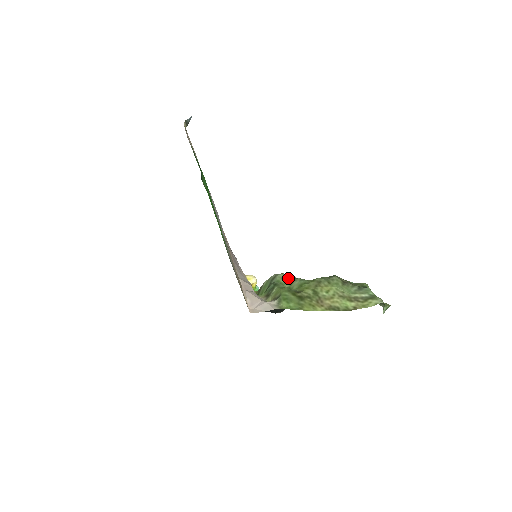
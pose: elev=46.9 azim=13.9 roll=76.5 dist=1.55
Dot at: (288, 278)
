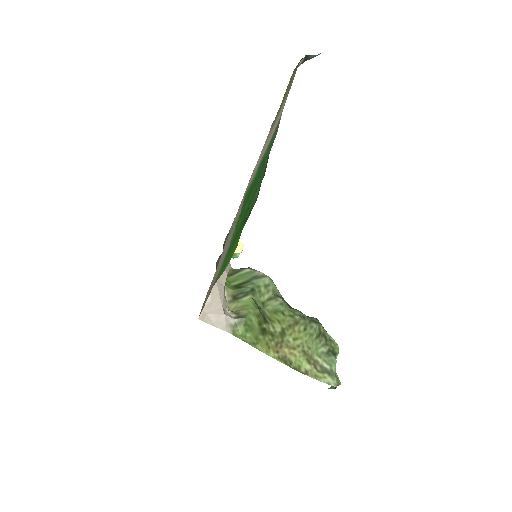
Dot at: (271, 290)
